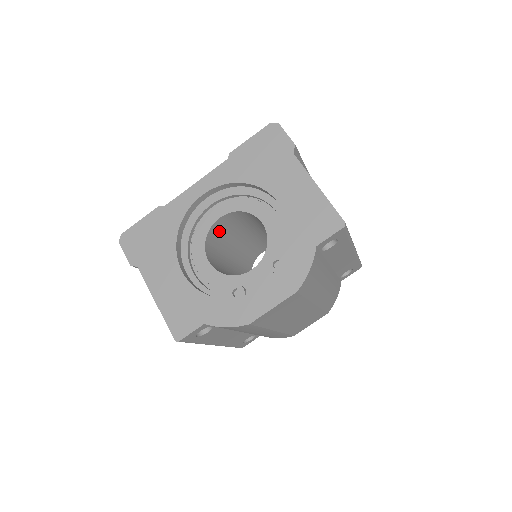
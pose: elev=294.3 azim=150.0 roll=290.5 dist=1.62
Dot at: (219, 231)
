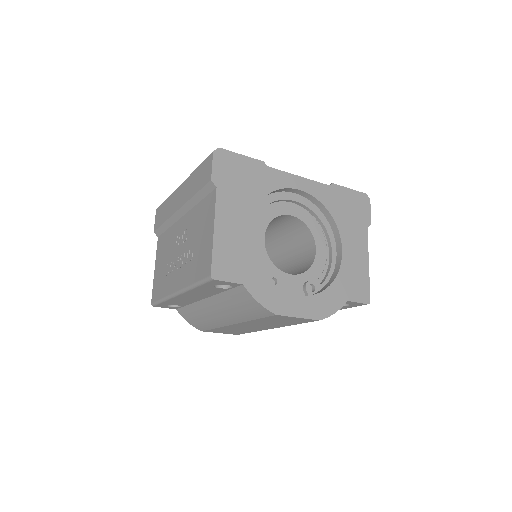
Dot at: (272, 220)
